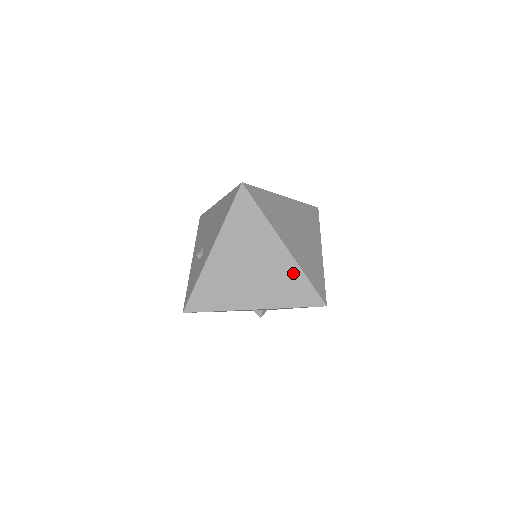
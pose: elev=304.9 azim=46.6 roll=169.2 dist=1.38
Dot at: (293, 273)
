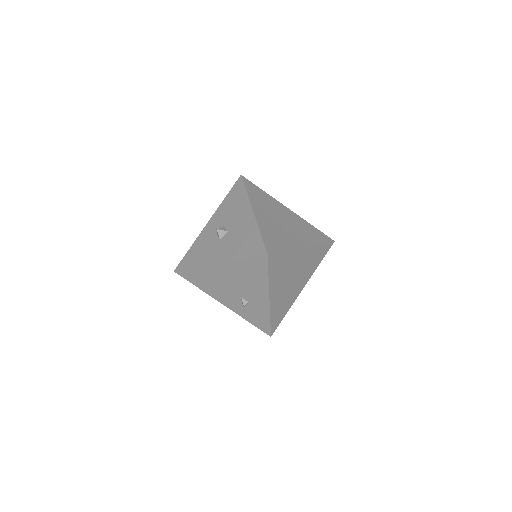
Dot at: (314, 252)
